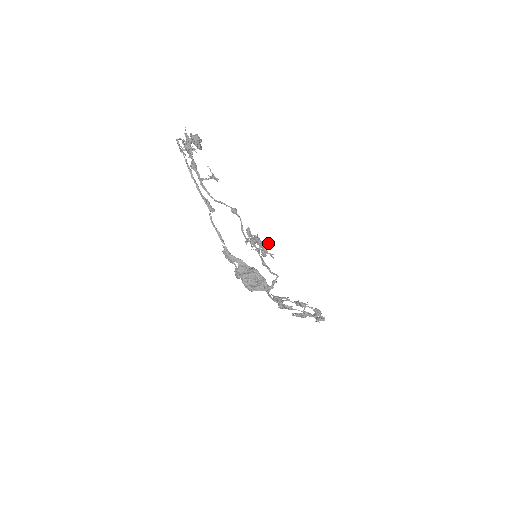
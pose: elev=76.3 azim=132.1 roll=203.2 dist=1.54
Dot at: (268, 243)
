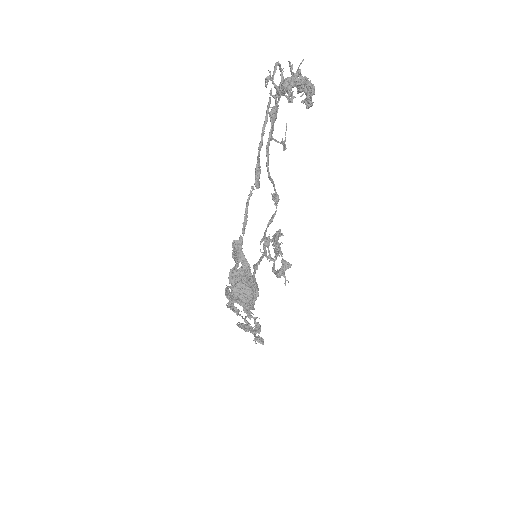
Dot at: occluded
